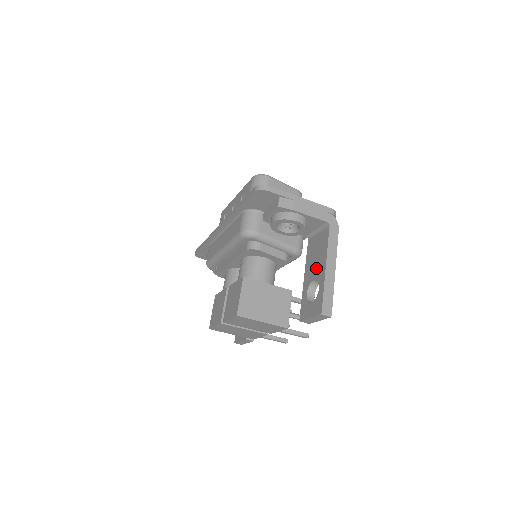
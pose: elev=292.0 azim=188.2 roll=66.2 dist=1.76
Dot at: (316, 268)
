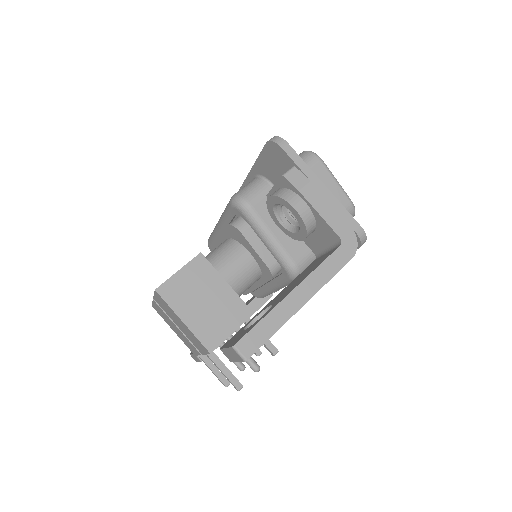
Dot at: (286, 291)
